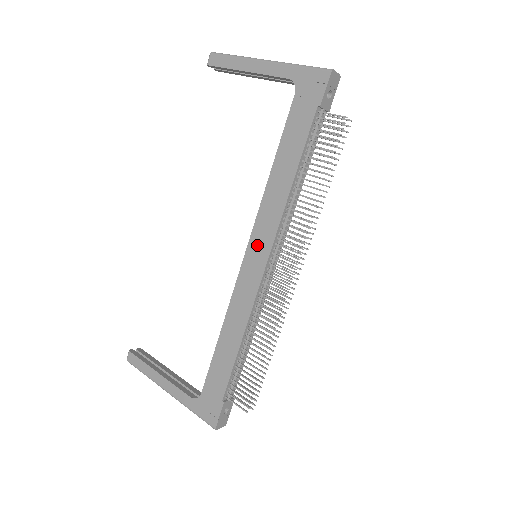
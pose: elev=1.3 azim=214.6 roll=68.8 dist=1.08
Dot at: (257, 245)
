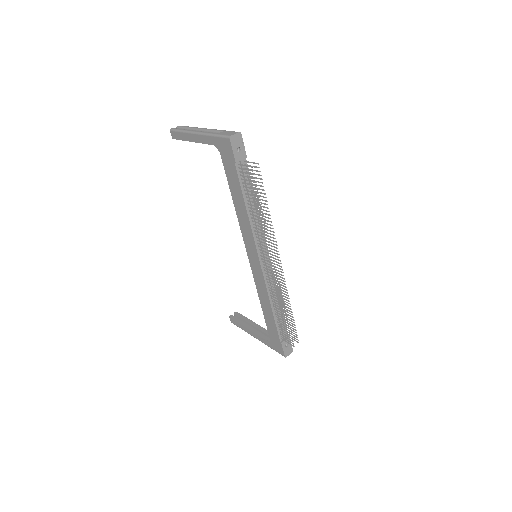
Dot at: (251, 252)
